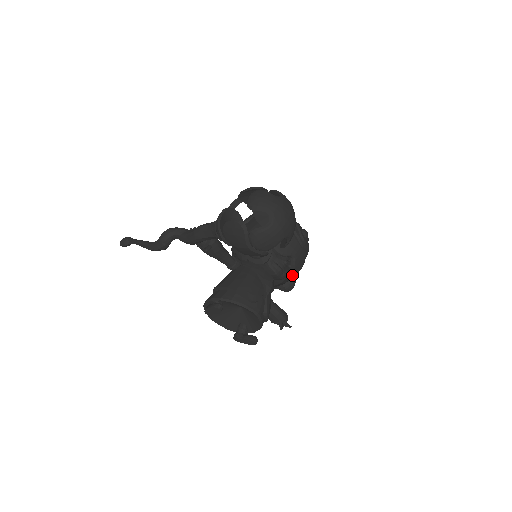
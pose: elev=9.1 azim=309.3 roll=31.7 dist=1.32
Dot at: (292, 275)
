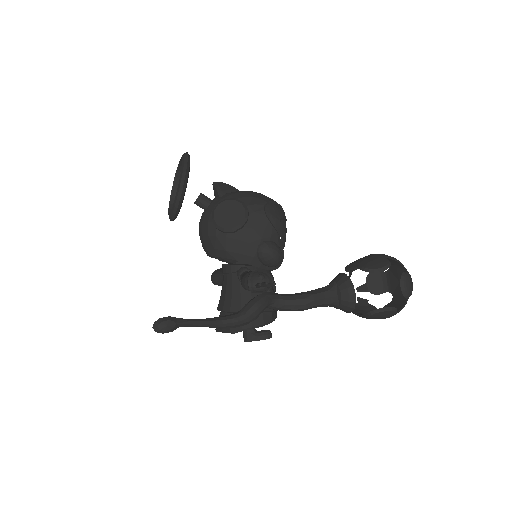
Dot at: occluded
